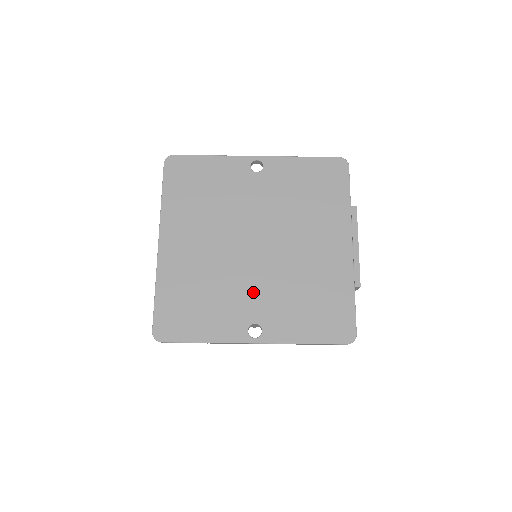
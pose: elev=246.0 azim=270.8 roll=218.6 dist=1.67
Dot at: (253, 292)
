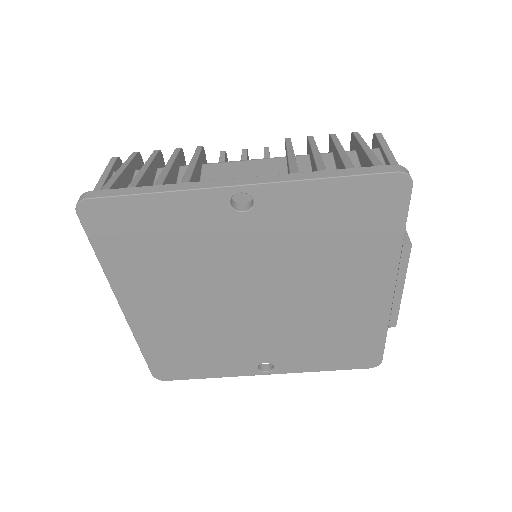
Dot at: (259, 341)
